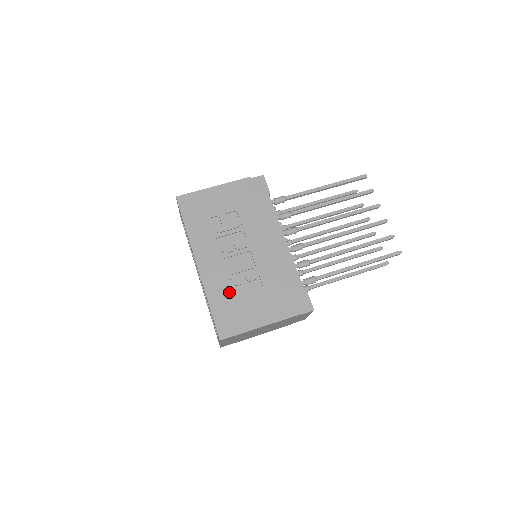
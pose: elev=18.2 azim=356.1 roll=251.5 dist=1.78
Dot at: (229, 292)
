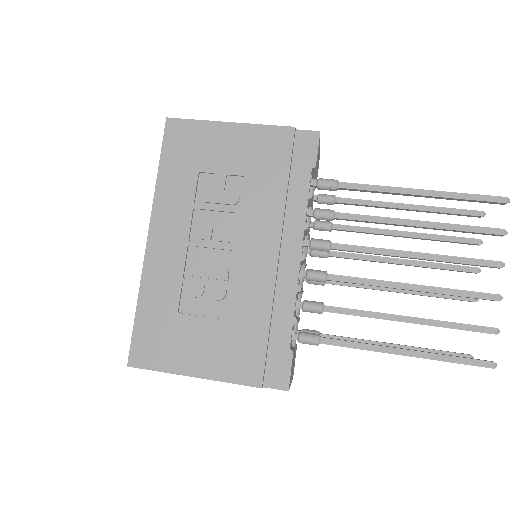
Dot at: (173, 301)
